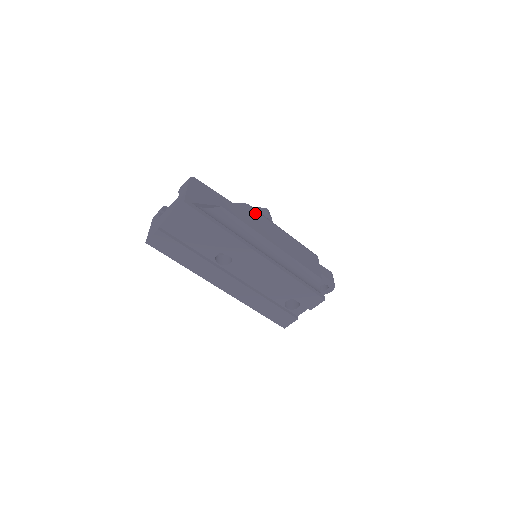
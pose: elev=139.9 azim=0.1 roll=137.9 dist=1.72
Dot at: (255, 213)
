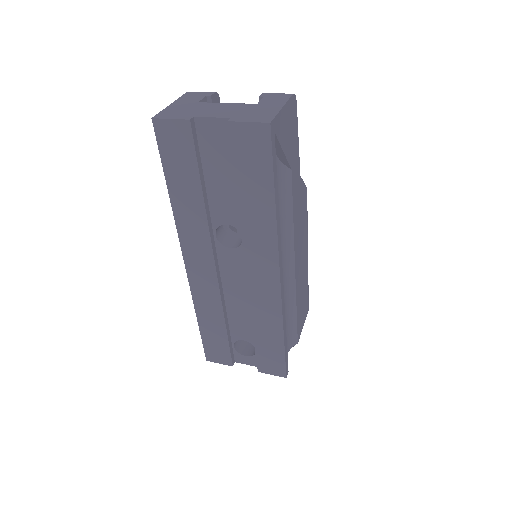
Dot at: (305, 209)
